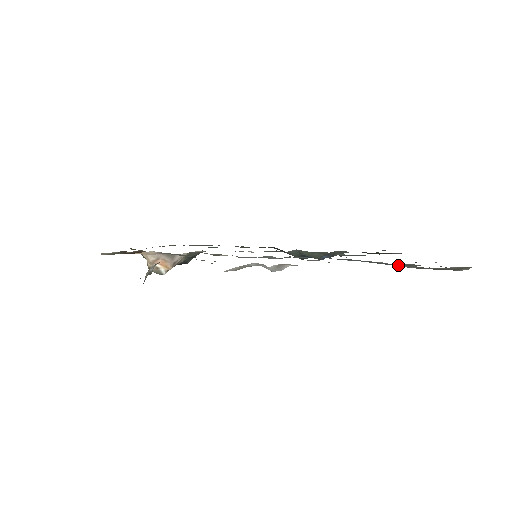
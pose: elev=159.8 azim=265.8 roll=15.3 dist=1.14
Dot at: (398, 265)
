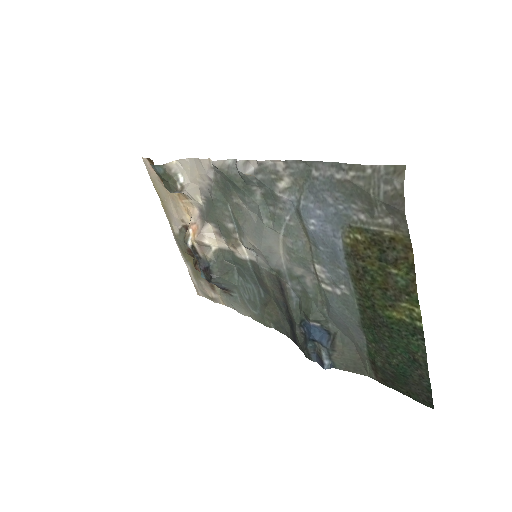
Dot at: (336, 178)
